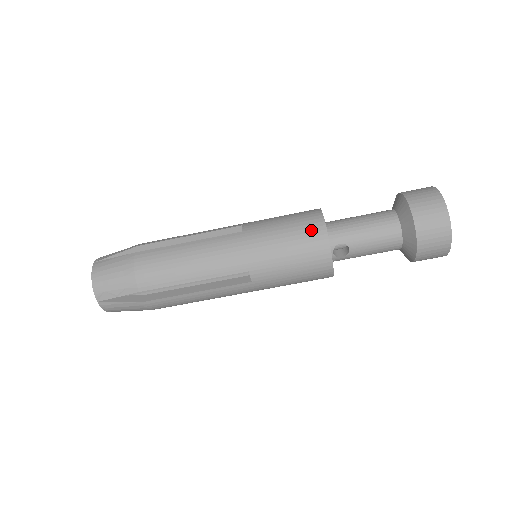
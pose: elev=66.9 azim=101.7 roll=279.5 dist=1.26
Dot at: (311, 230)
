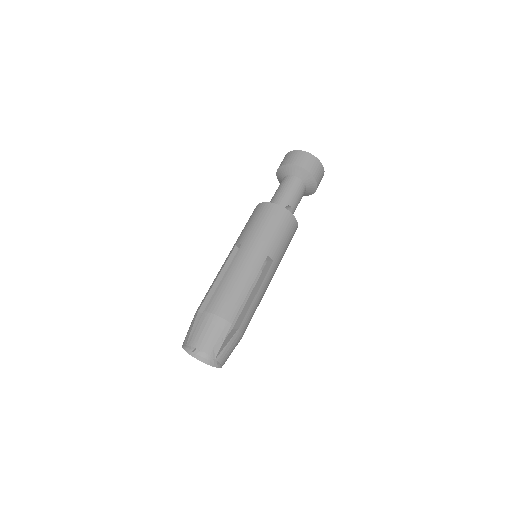
Dot at: (270, 210)
